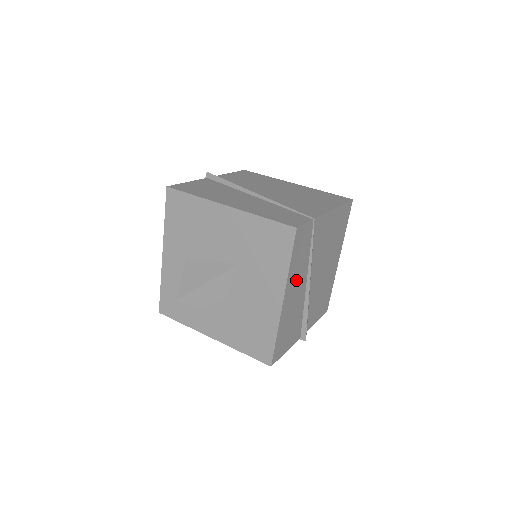
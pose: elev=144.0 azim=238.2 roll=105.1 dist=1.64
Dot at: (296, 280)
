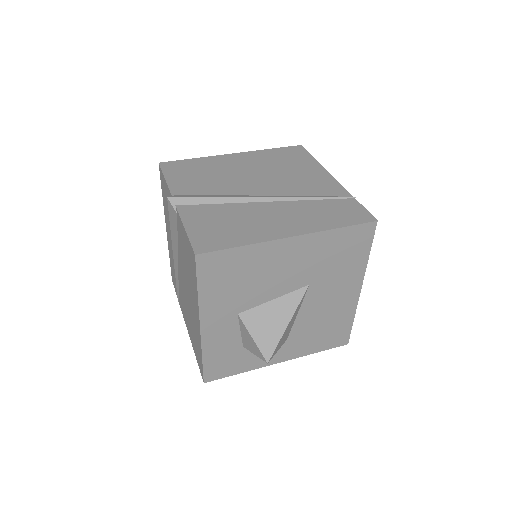
Dot at: occluded
